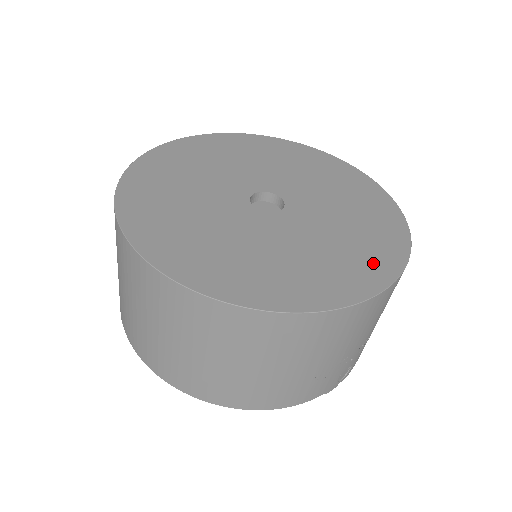
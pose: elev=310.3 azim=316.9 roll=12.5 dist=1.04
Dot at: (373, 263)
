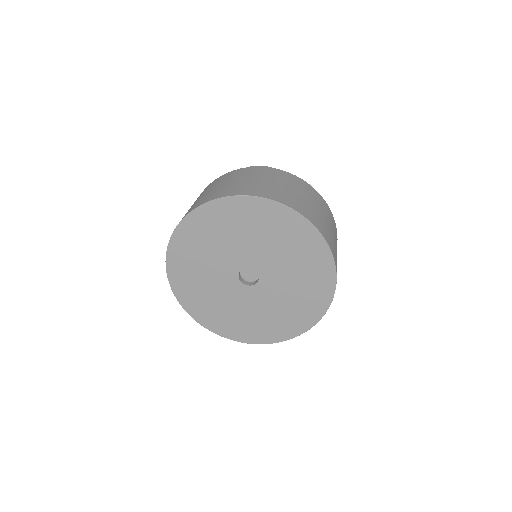
Dot at: (314, 305)
